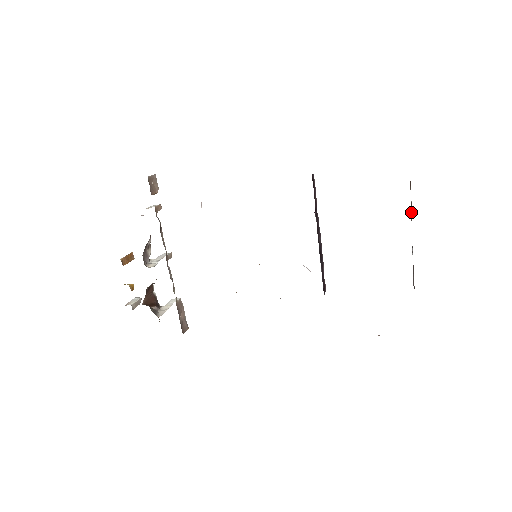
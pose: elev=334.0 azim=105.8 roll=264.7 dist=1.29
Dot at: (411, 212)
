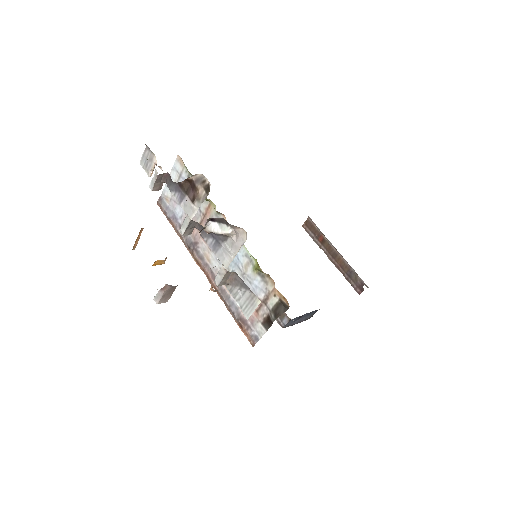
Dot at: (318, 242)
